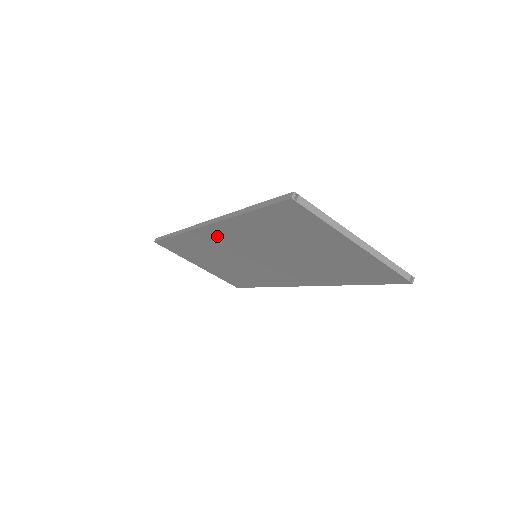
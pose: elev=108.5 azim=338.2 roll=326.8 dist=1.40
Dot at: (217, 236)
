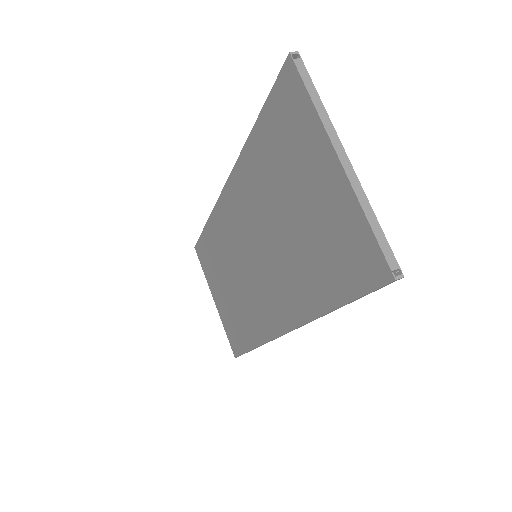
Dot at: (232, 206)
